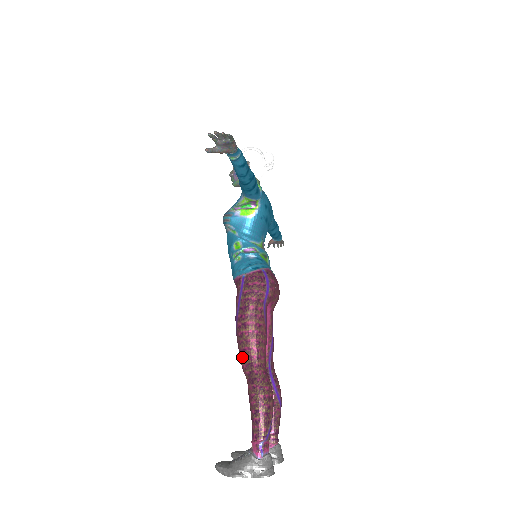
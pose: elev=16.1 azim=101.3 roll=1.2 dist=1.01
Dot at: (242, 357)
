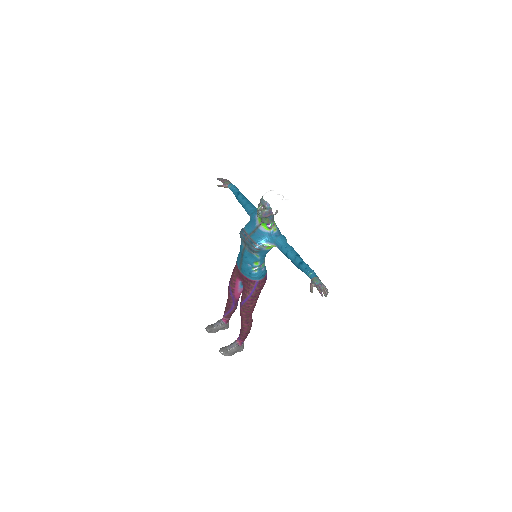
Dot at: (245, 314)
